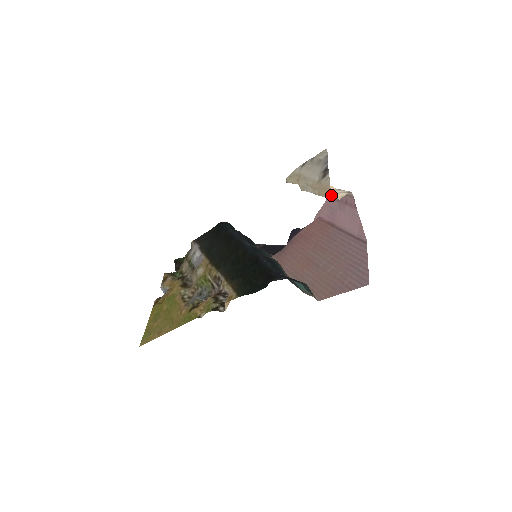
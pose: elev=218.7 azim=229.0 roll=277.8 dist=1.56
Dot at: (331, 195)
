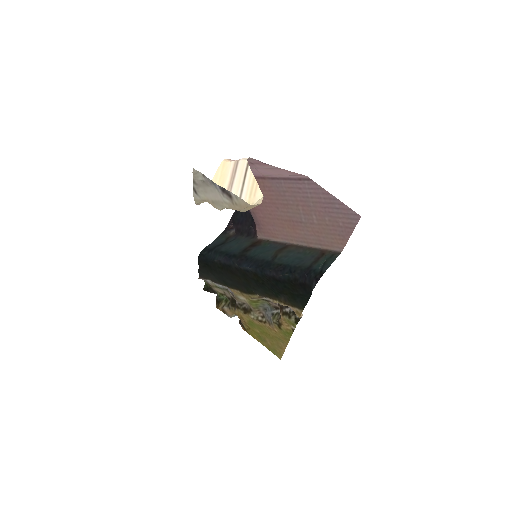
Dot at: occluded
